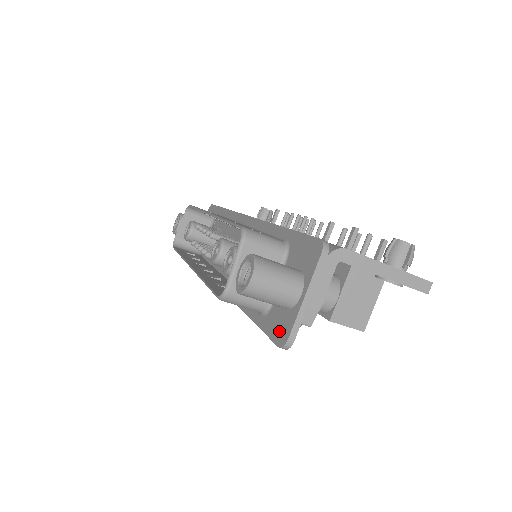
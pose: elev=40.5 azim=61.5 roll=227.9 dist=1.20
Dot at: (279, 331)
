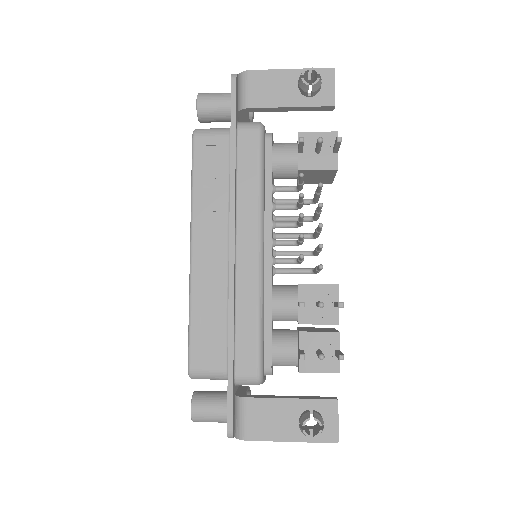
Dot at: occluded
